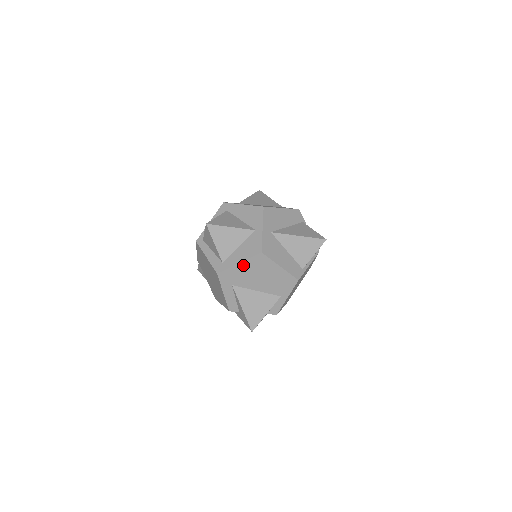
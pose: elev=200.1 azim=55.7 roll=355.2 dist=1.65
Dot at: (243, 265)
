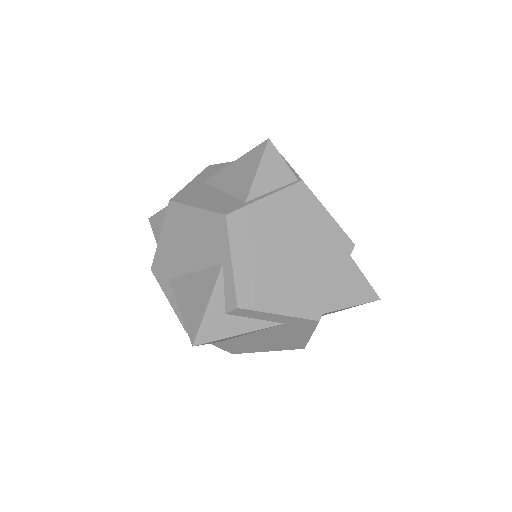
Dot at: (164, 236)
